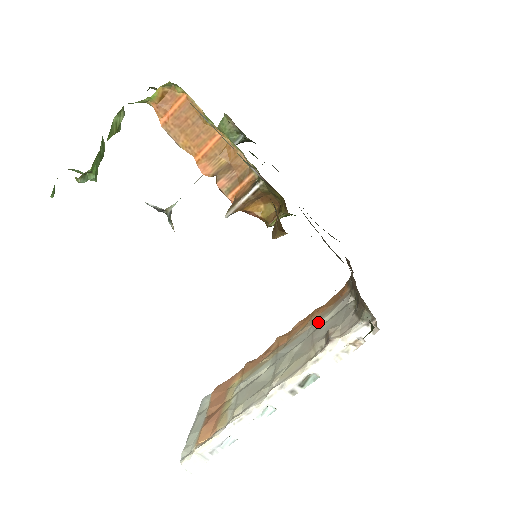
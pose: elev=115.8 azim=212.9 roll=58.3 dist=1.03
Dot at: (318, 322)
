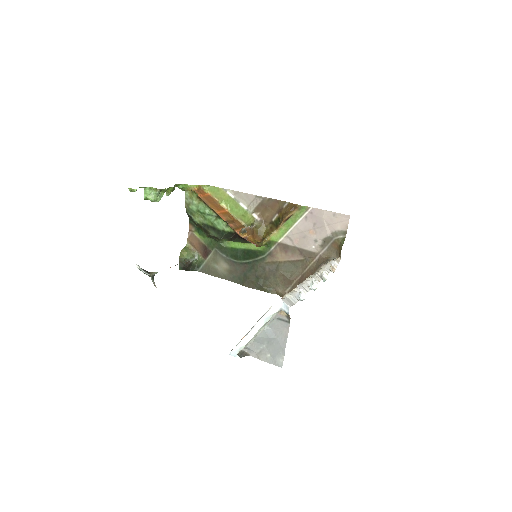
Dot at: occluded
